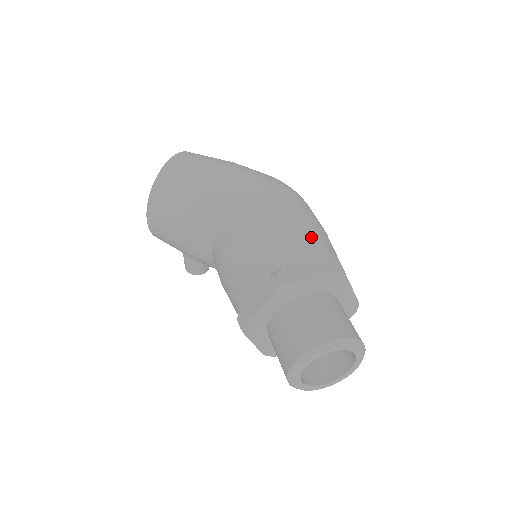
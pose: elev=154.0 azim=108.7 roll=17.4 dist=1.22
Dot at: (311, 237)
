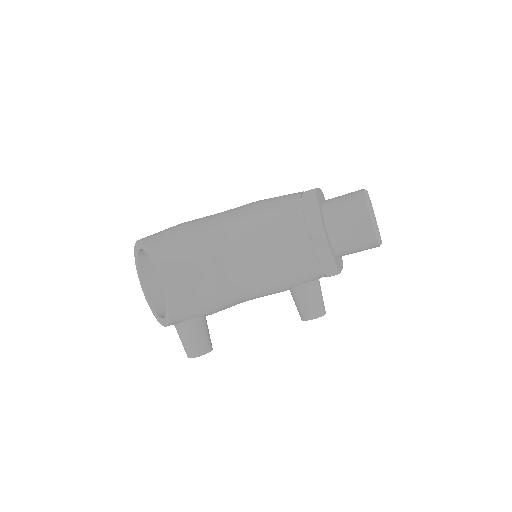
Dot at: occluded
